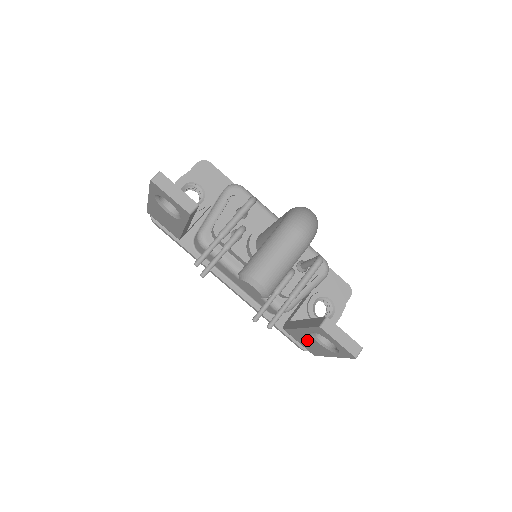
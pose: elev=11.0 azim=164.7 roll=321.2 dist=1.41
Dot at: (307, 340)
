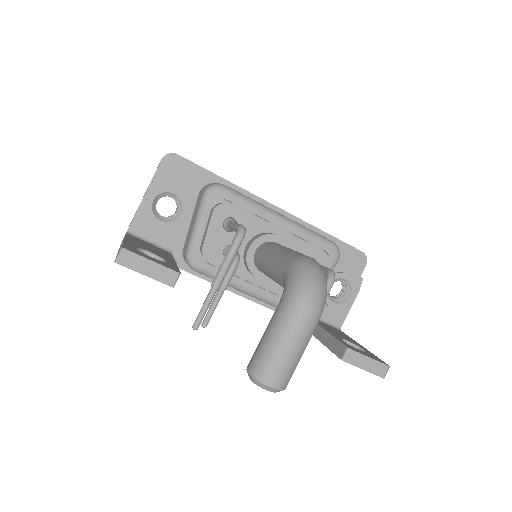
Dot at: occluded
